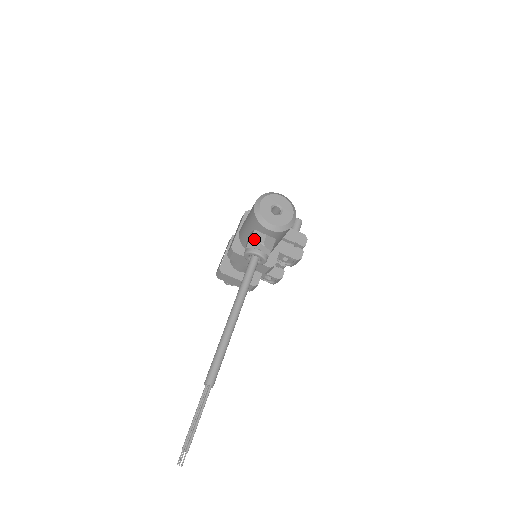
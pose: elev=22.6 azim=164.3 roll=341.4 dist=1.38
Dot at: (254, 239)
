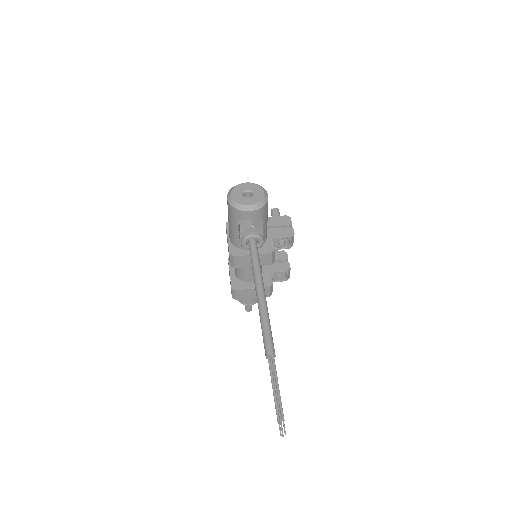
Dot at: (243, 227)
